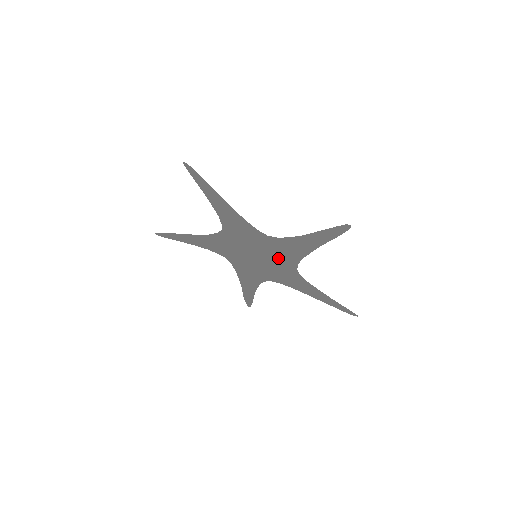
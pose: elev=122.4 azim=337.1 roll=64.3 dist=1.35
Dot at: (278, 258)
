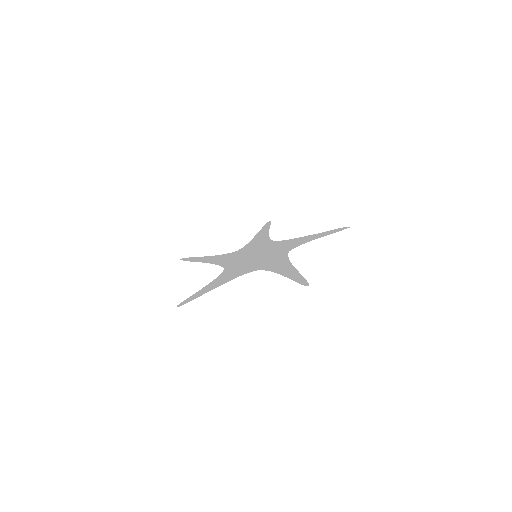
Dot at: (272, 248)
